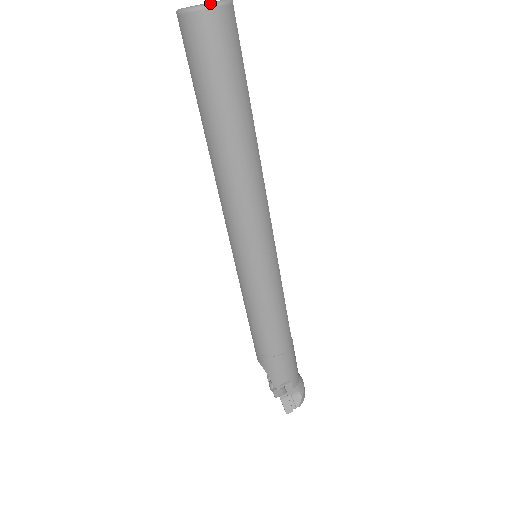
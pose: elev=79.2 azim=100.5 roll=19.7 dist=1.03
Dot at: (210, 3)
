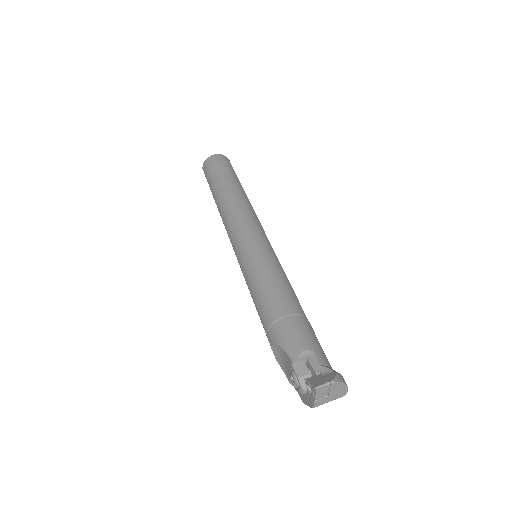
Dot at: (216, 155)
